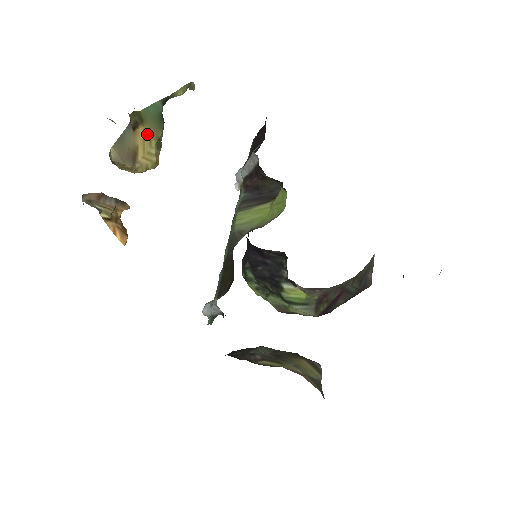
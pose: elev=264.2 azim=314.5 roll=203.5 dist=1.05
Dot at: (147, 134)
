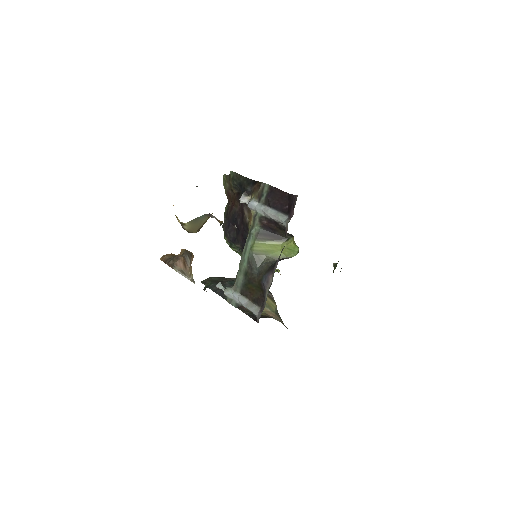
Dot at: occluded
